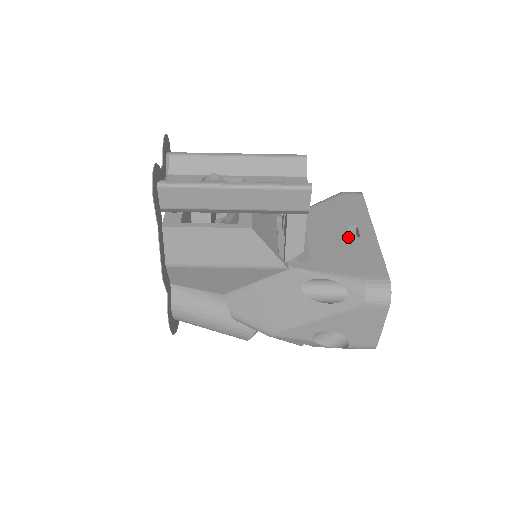
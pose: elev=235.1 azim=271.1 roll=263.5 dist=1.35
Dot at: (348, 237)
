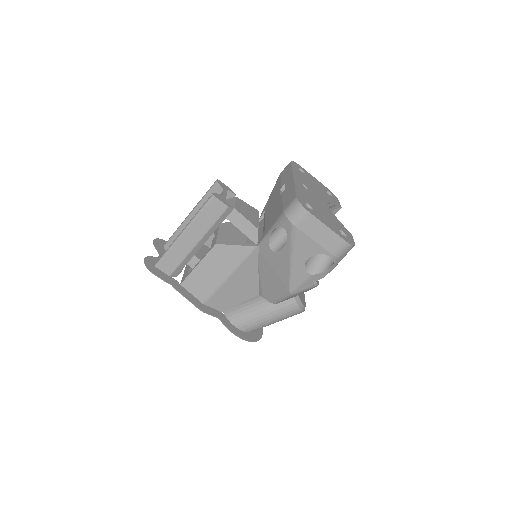
Dot at: (279, 196)
